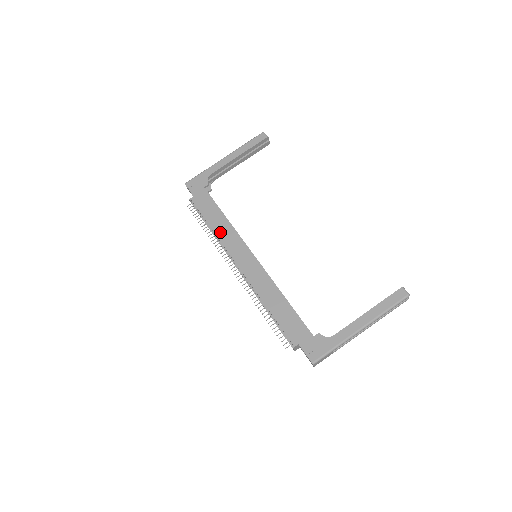
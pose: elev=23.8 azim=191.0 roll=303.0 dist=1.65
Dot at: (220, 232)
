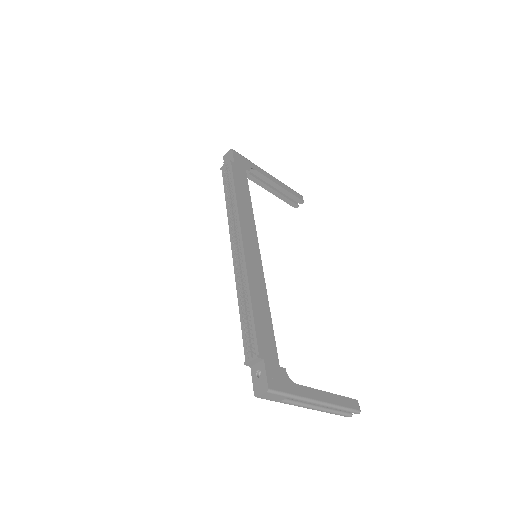
Dot at: (242, 207)
